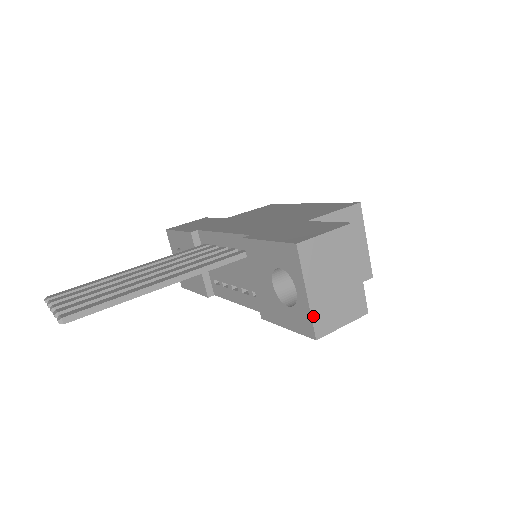
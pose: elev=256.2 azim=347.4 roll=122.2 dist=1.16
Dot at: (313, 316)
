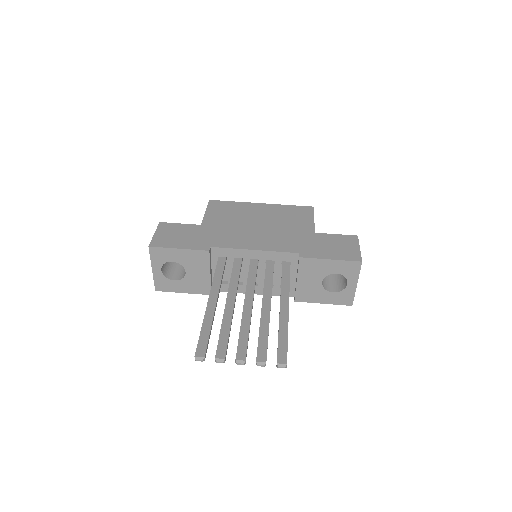
Dot at: (354, 294)
